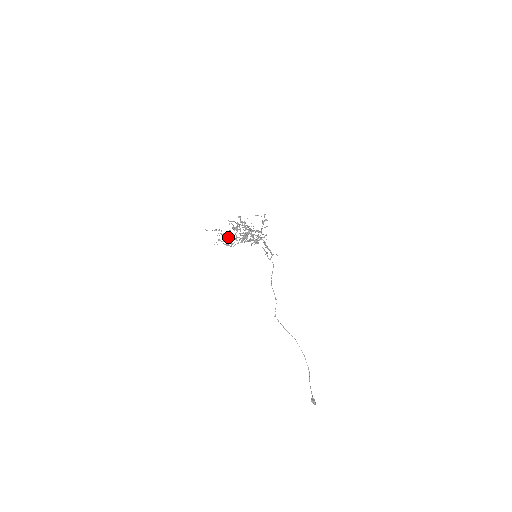
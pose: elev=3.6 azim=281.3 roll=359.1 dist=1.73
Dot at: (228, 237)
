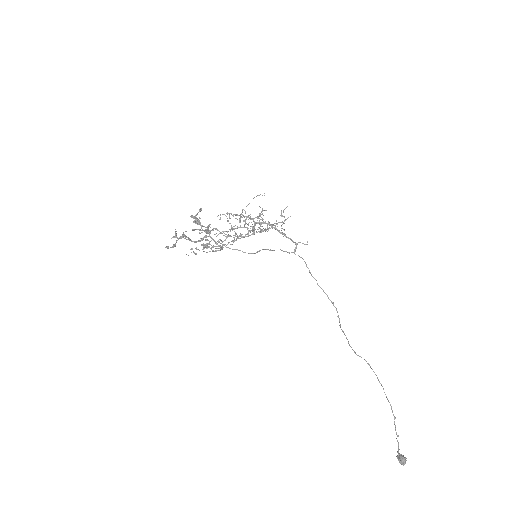
Dot at: (229, 235)
